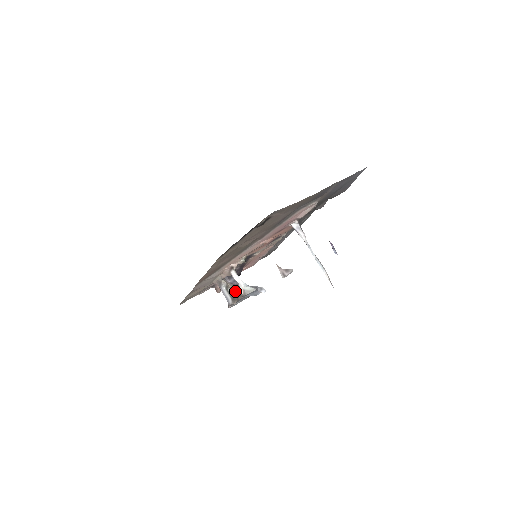
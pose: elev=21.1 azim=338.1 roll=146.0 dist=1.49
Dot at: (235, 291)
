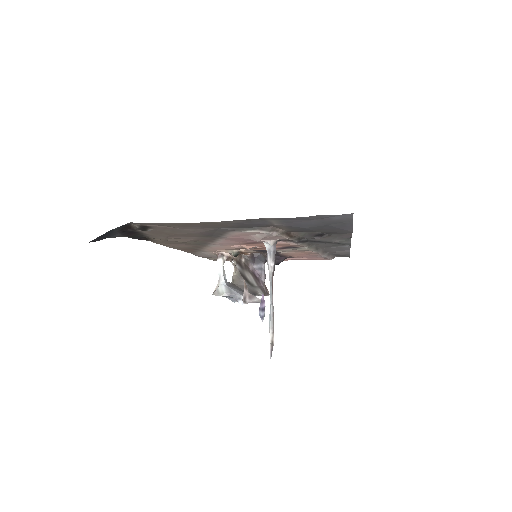
Dot at: (233, 282)
